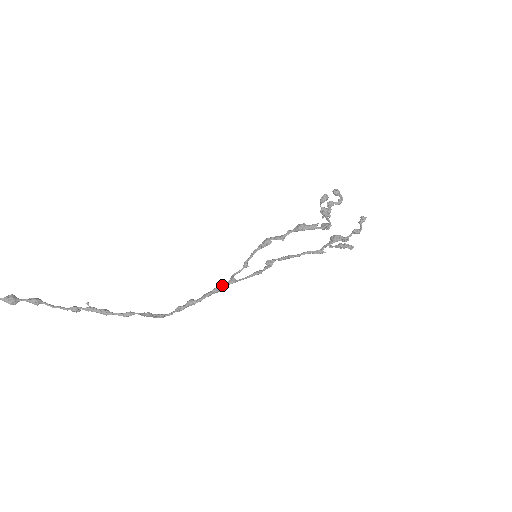
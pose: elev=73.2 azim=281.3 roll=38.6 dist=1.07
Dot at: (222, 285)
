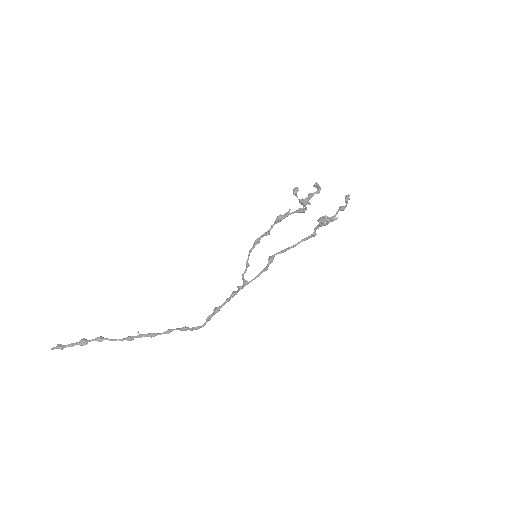
Dot at: (238, 289)
